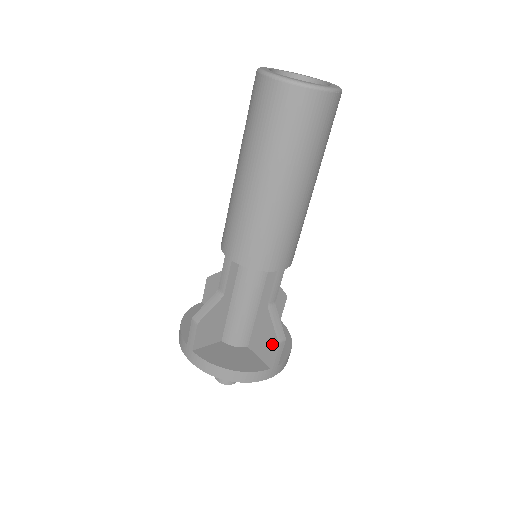
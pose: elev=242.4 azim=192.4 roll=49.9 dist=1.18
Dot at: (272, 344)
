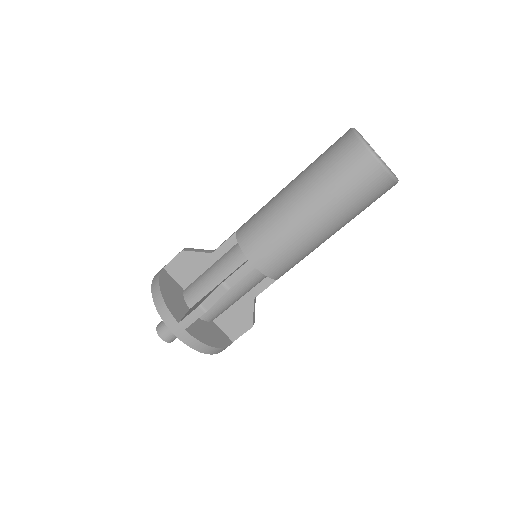
Dot at: (245, 326)
